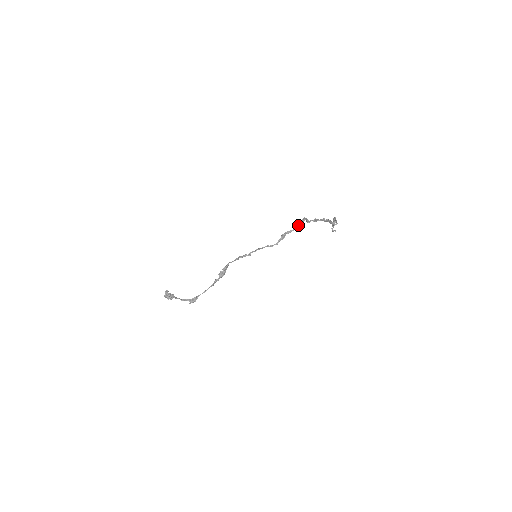
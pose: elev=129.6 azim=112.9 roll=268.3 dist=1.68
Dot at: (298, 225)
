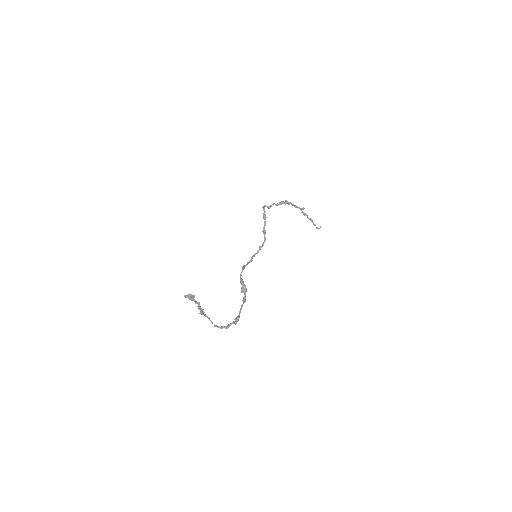
Dot at: (265, 215)
